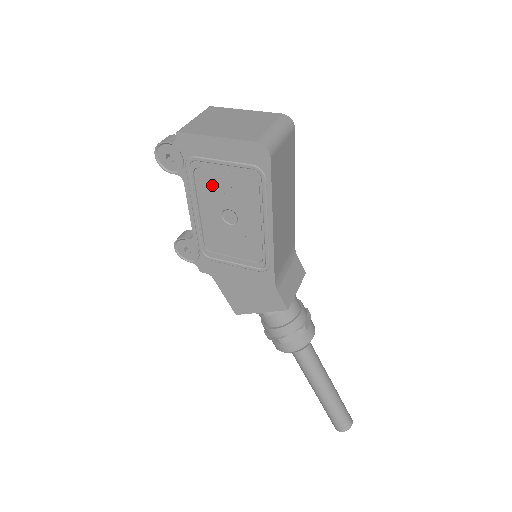
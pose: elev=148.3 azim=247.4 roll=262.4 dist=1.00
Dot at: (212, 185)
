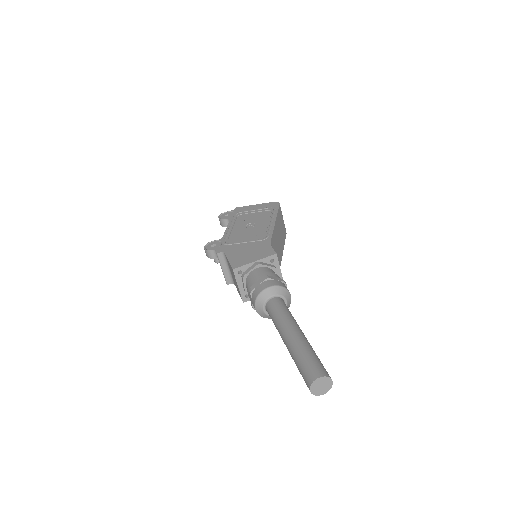
Dot at: (246, 218)
